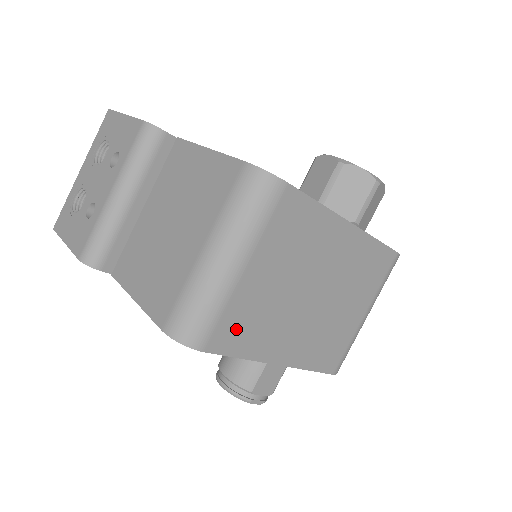
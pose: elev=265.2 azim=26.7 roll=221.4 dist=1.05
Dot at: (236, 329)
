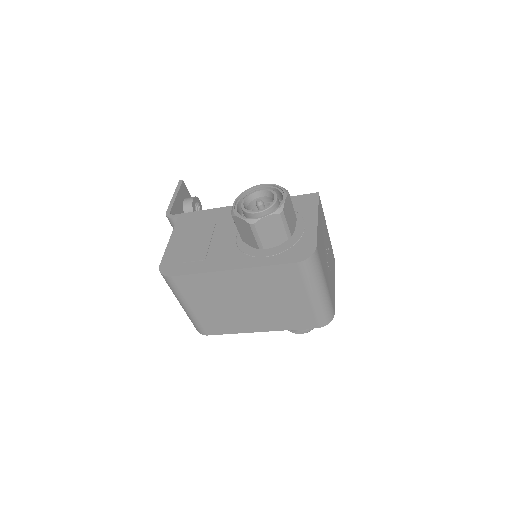
Dot at: (214, 326)
